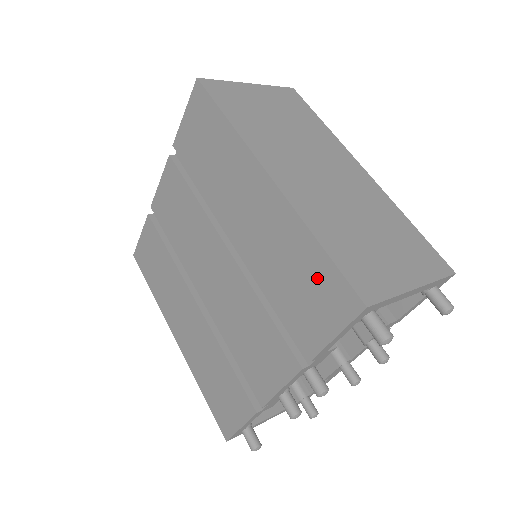
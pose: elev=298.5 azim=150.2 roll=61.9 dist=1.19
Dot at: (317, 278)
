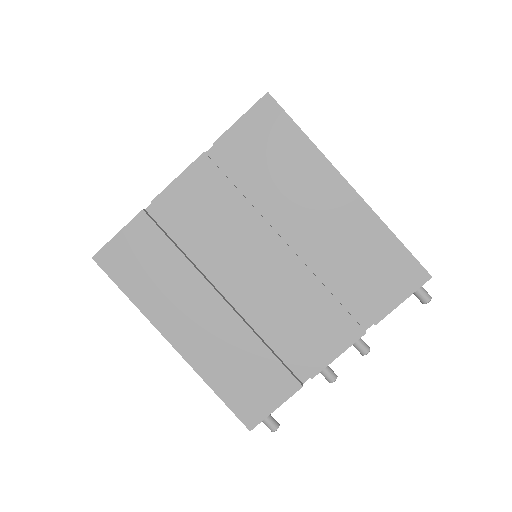
Dot at: (391, 261)
